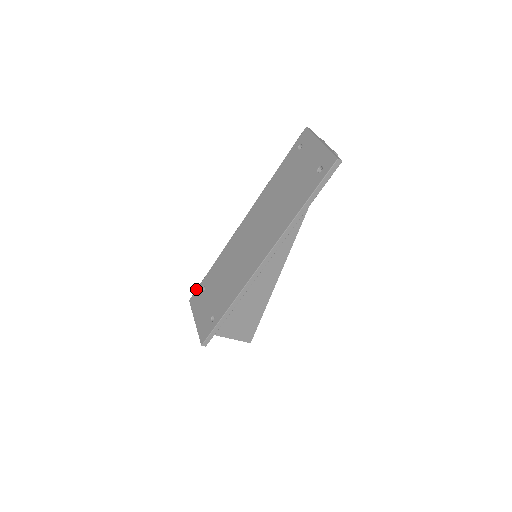
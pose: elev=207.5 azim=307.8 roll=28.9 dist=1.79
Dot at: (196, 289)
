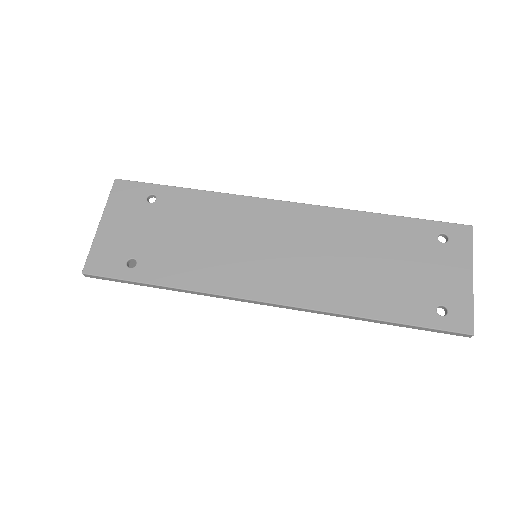
Dot at: occluded
